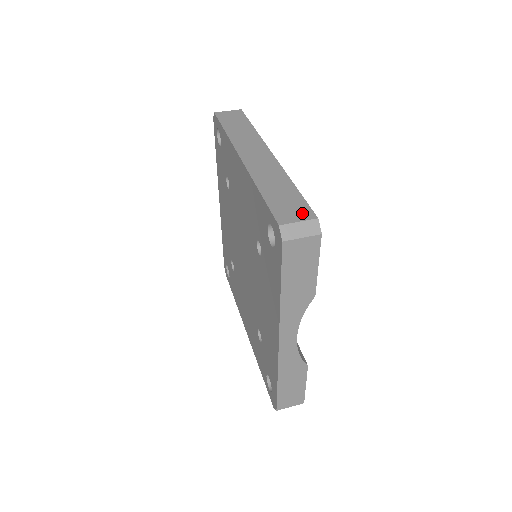
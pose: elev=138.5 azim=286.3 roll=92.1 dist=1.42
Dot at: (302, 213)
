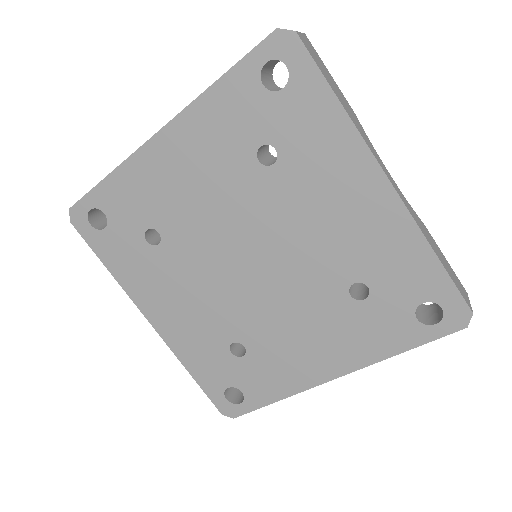
Dot at: occluded
